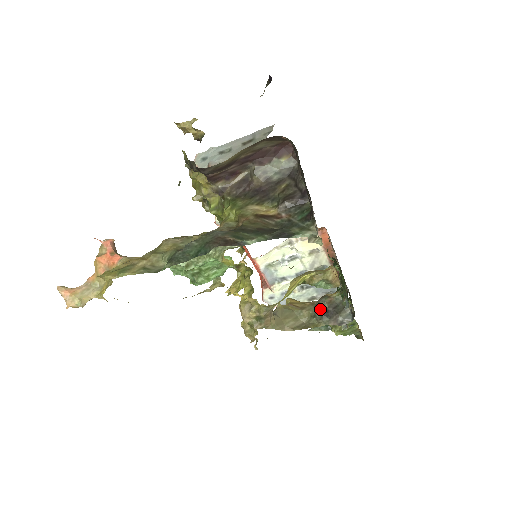
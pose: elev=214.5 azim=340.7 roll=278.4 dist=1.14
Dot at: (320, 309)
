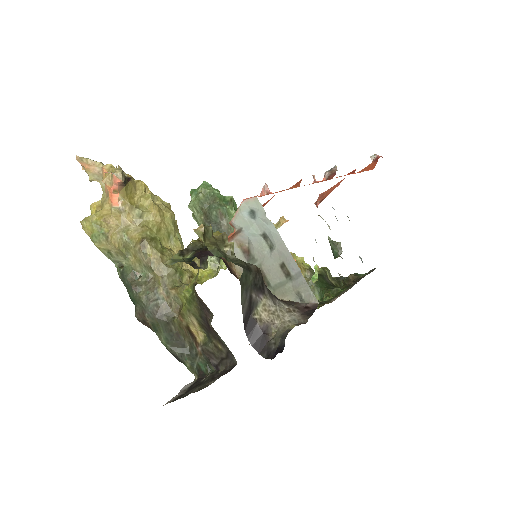
Dot at: occluded
